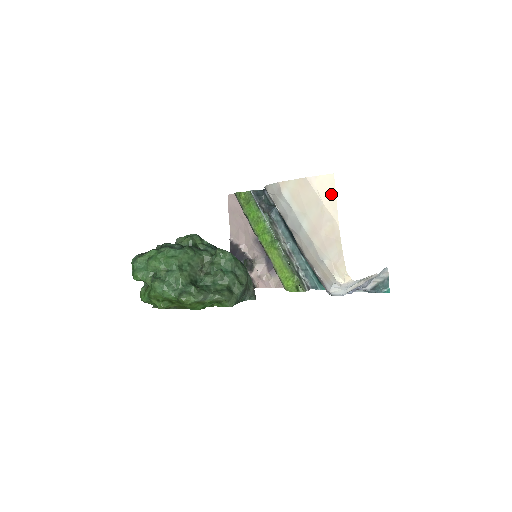
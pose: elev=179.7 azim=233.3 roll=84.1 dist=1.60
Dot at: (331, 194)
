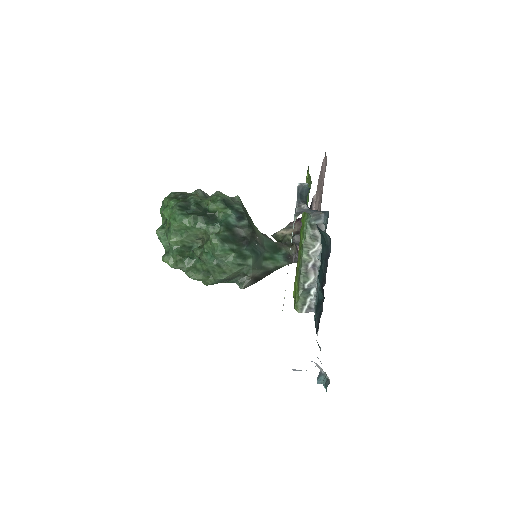
Dot at: occluded
